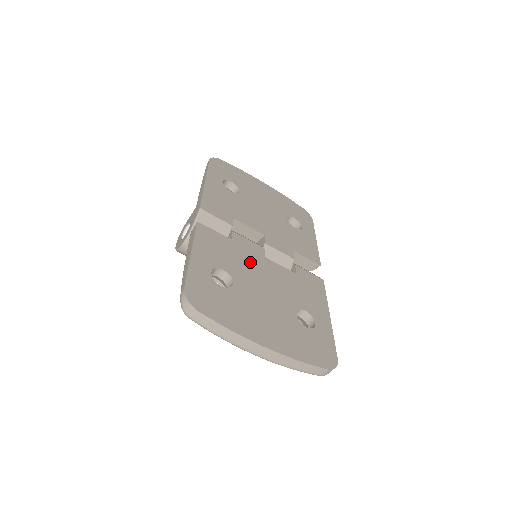
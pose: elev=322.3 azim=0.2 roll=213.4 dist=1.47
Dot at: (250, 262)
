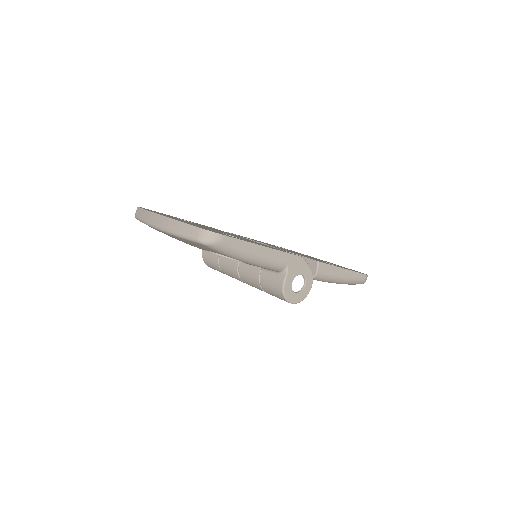
Dot at: occluded
